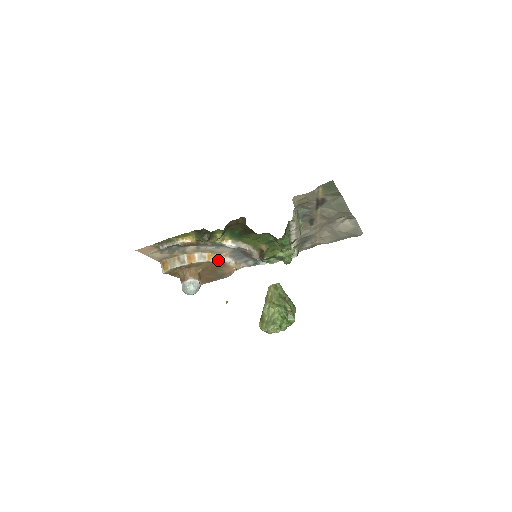
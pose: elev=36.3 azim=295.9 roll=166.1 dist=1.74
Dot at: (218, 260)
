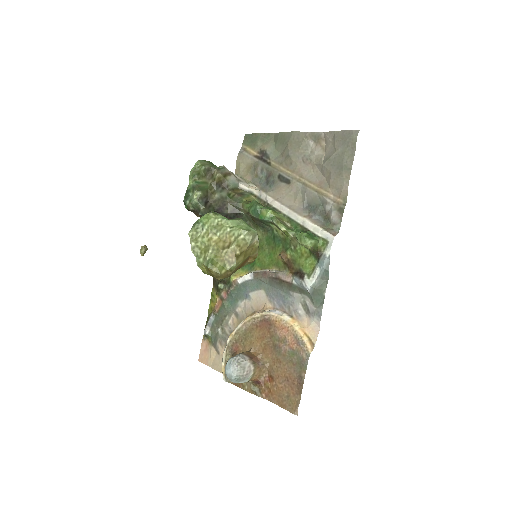
Dot at: (256, 315)
